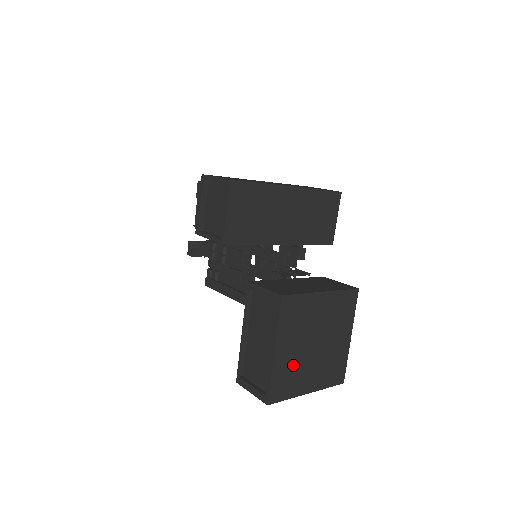
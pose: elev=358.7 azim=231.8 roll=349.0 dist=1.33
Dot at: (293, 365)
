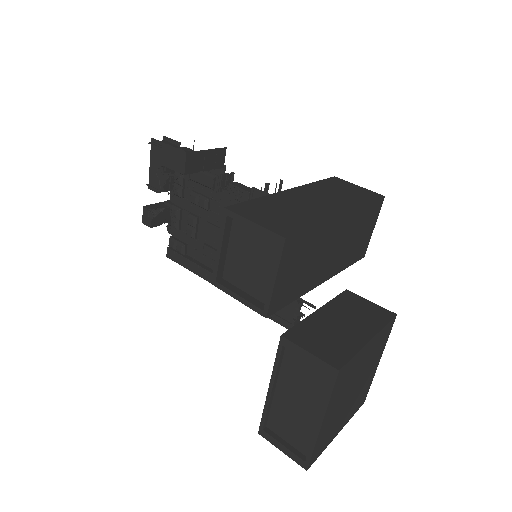
Dot at: (333, 422)
